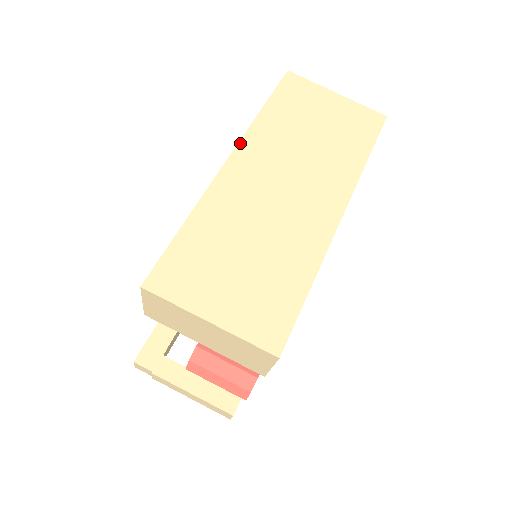
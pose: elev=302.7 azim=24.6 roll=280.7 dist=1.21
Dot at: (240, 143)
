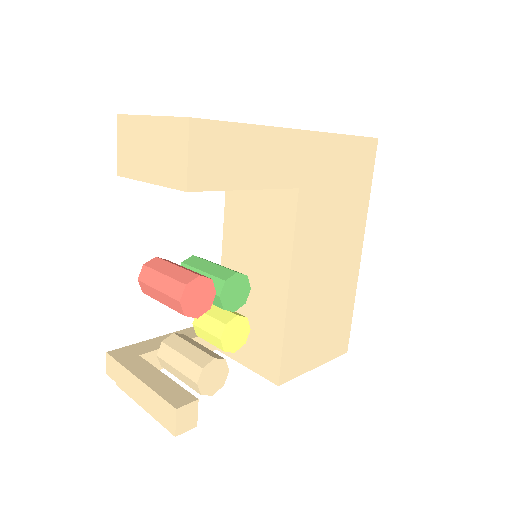
Dot at: occluded
